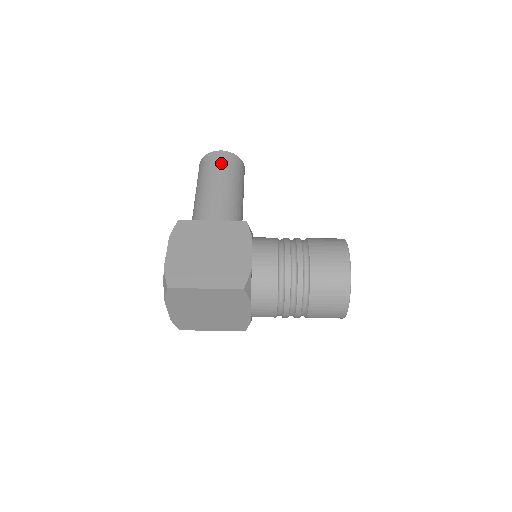
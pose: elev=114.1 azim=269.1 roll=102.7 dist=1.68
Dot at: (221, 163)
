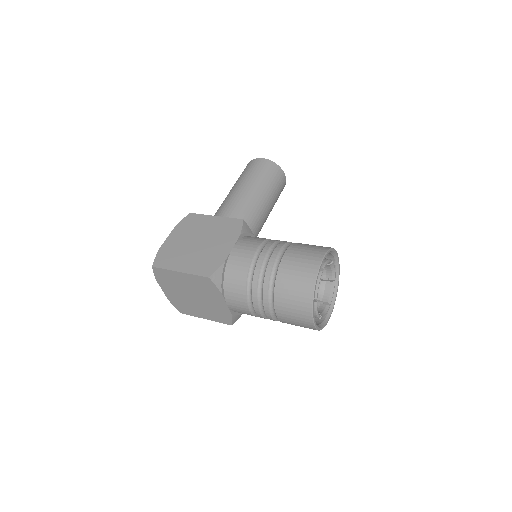
Dot at: (255, 169)
